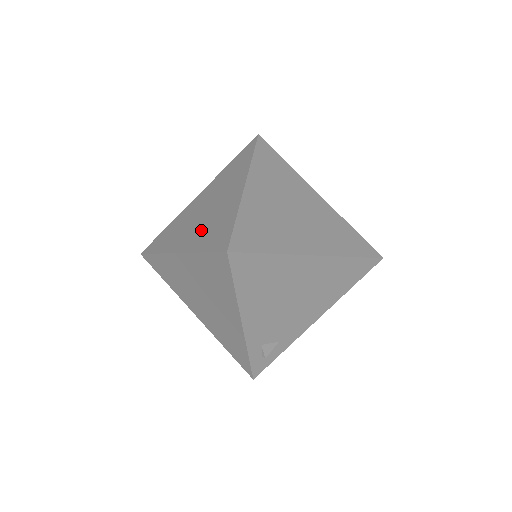
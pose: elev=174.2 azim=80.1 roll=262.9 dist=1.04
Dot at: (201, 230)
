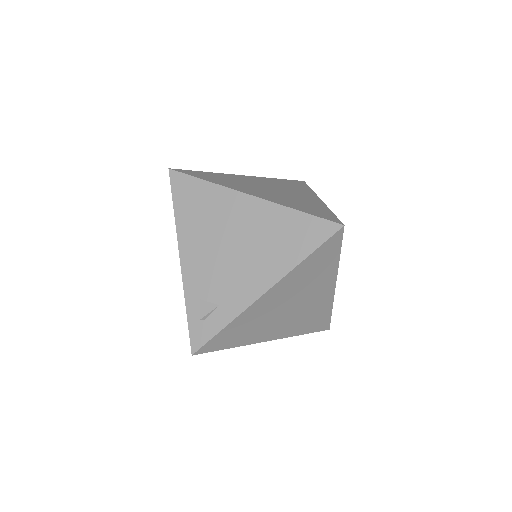
Dot at: occluded
